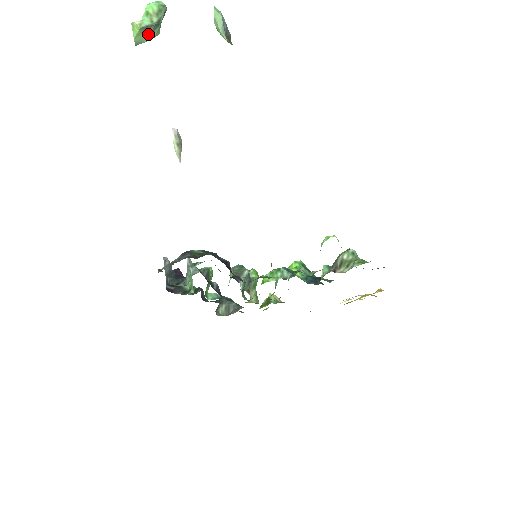
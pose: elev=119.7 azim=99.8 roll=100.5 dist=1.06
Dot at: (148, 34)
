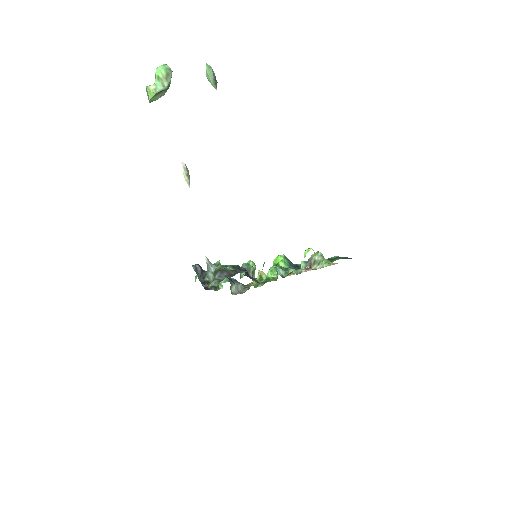
Dot at: (160, 95)
